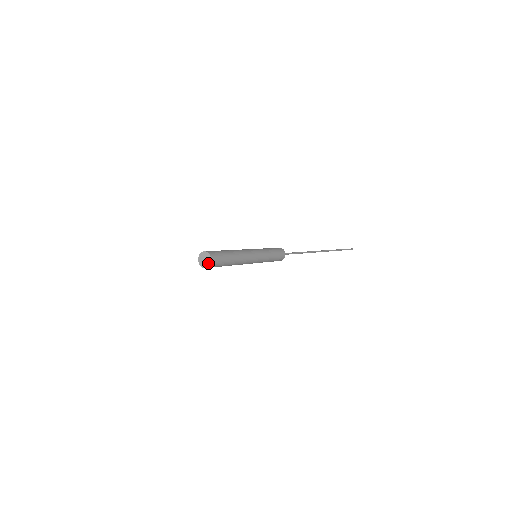
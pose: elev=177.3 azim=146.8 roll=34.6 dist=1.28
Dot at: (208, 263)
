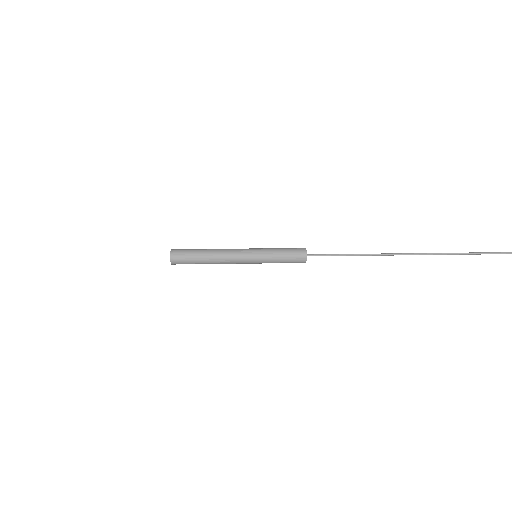
Dot at: (170, 259)
